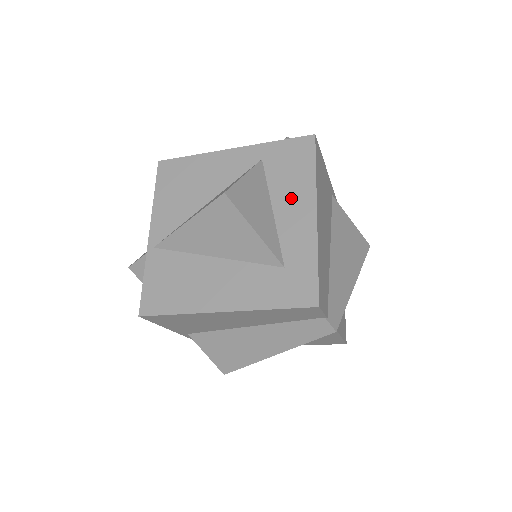
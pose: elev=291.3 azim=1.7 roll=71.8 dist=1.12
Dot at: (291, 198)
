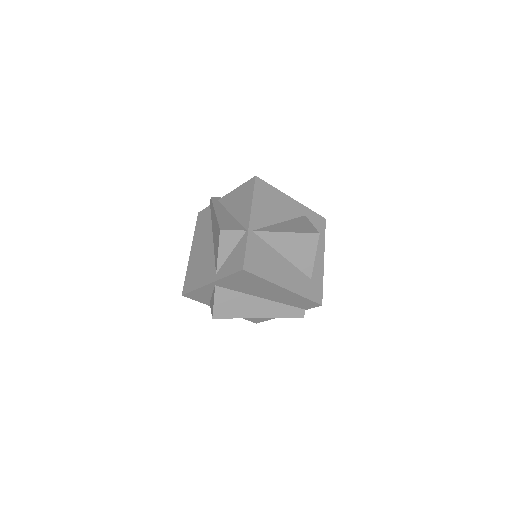
Dot at: occluded
